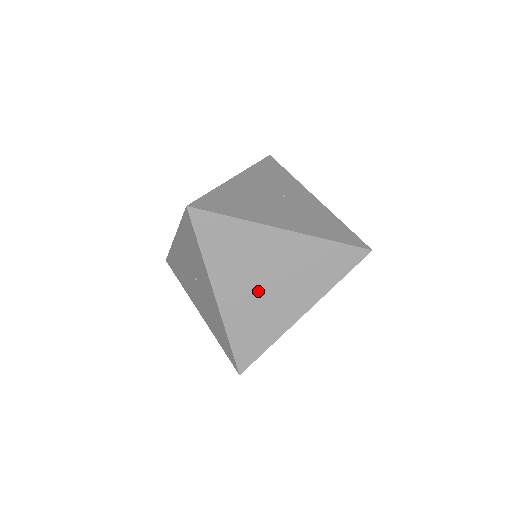
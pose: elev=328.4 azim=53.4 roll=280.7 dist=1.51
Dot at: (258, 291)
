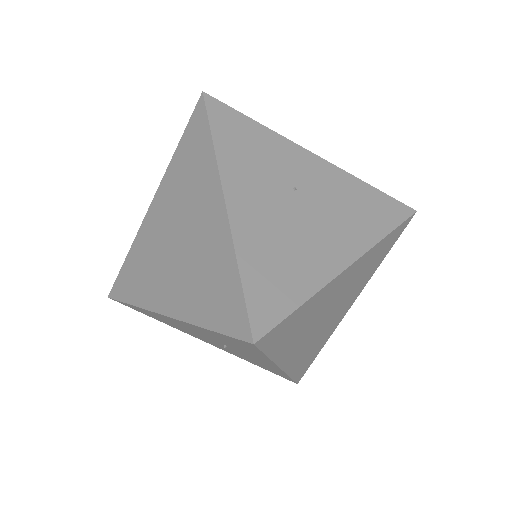
Dot at: (319, 328)
